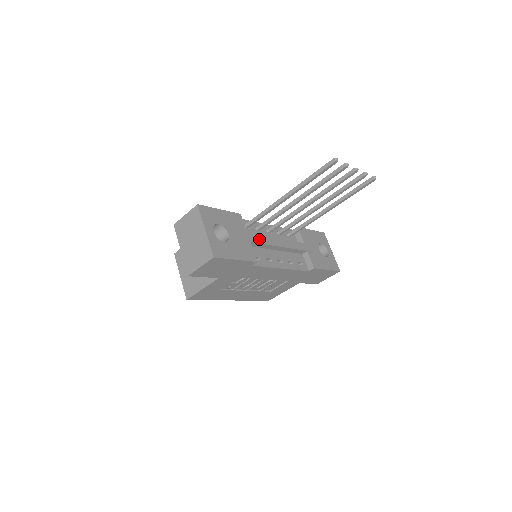
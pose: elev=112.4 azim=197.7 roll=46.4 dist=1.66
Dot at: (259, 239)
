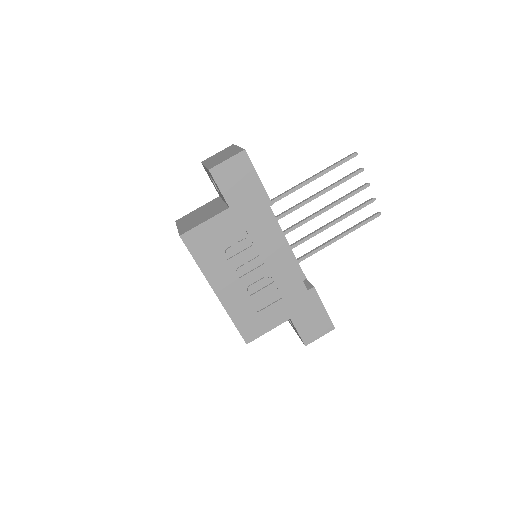
Dot at: (272, 212)
